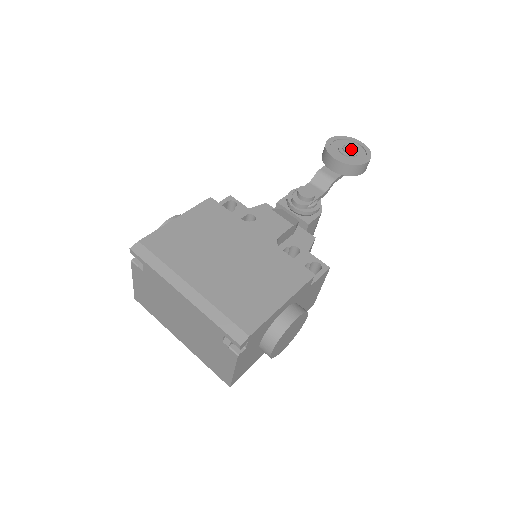
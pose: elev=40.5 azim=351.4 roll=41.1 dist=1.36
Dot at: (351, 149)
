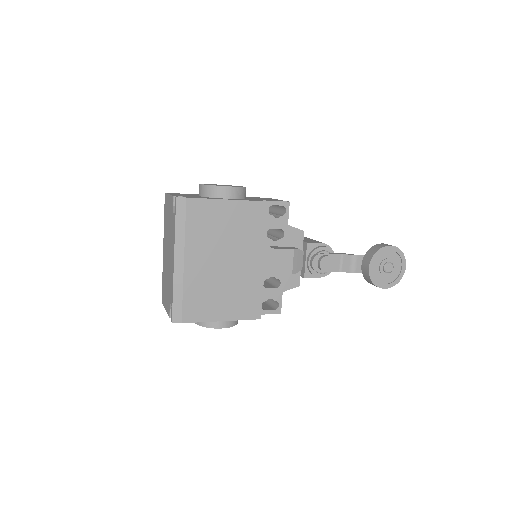
Dot at: (389, 270)
